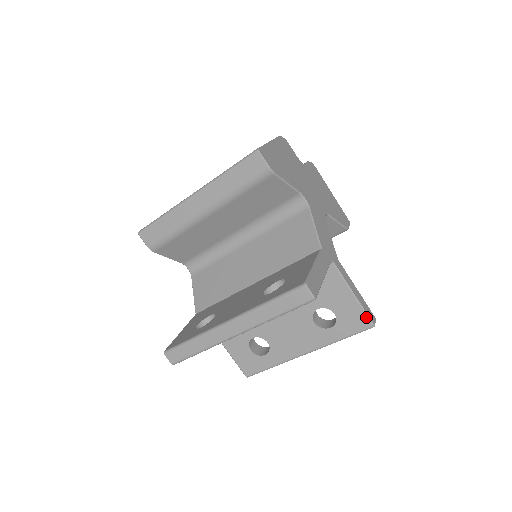
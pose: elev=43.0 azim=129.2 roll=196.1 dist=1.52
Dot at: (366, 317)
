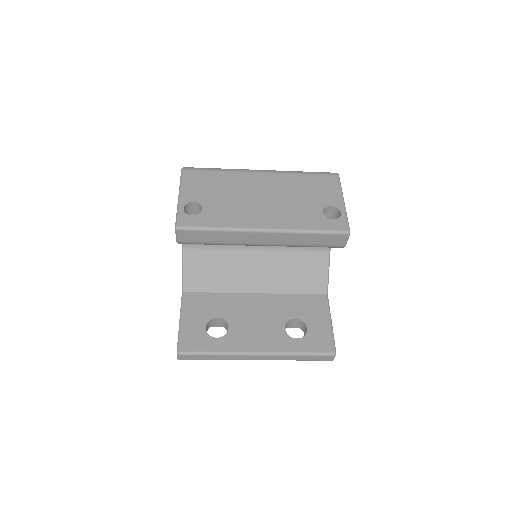
Dot at: occluded
